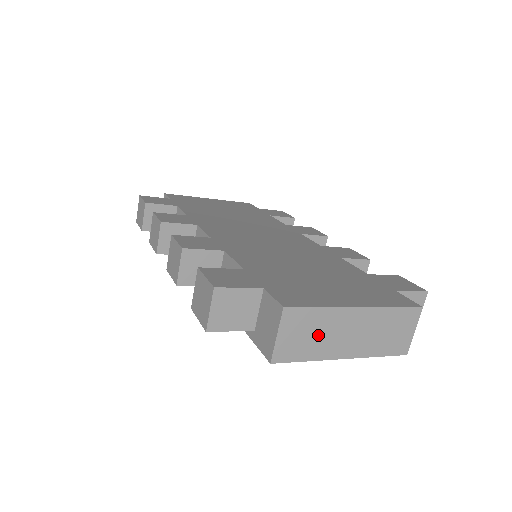
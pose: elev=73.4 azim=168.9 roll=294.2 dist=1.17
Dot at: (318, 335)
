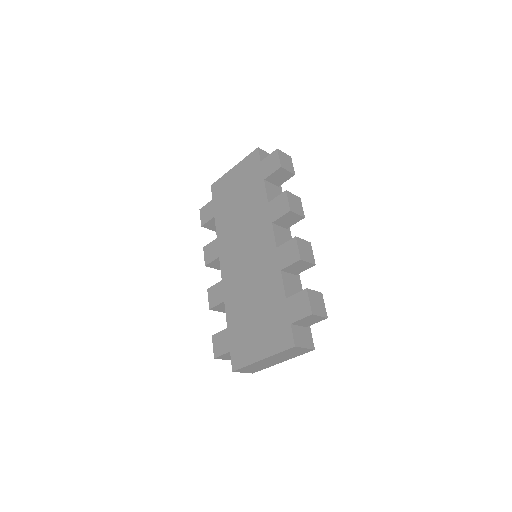
Dot at: (258, 367)
